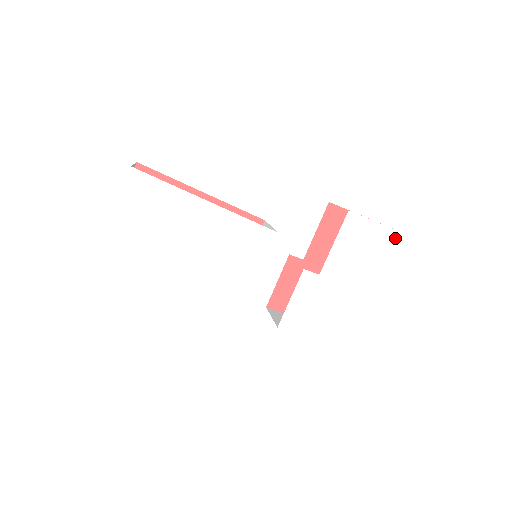
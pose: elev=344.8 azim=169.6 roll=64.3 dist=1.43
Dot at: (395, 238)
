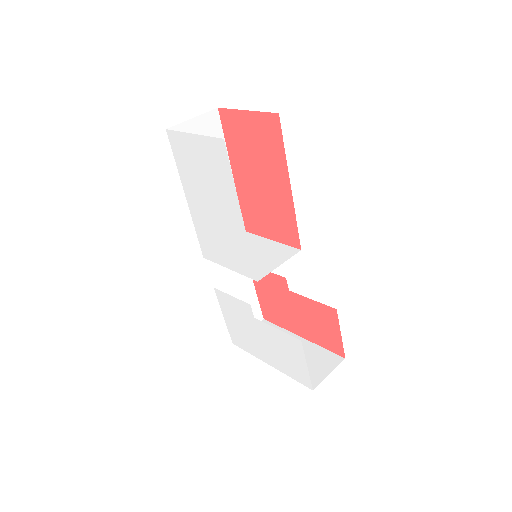
Dot at: (306, 380)
